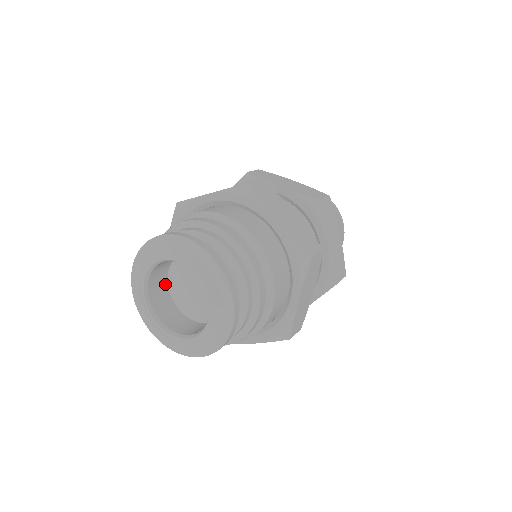
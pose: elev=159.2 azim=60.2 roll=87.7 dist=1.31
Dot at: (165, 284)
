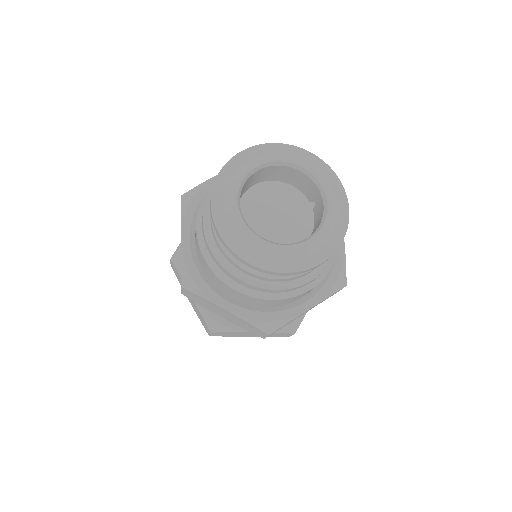
Dot at: occluded
